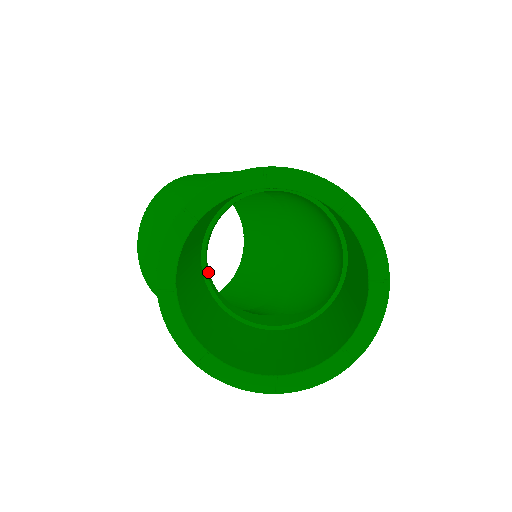
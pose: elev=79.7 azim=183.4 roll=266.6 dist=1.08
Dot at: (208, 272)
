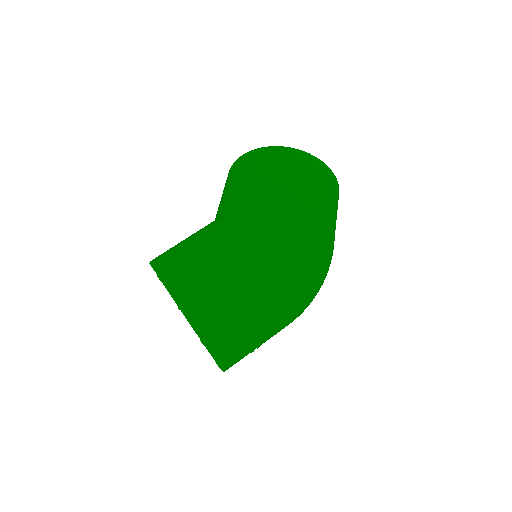
Dot at: occluded
